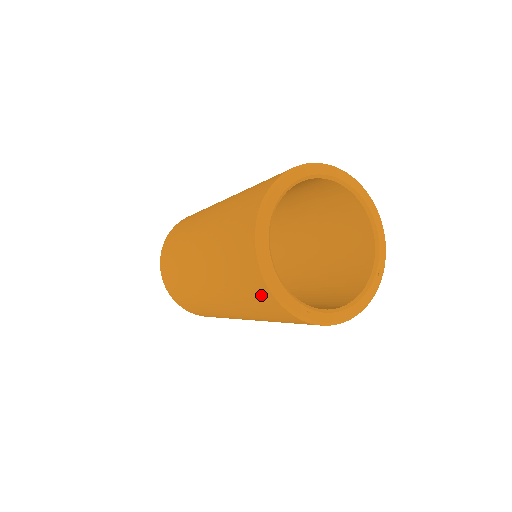
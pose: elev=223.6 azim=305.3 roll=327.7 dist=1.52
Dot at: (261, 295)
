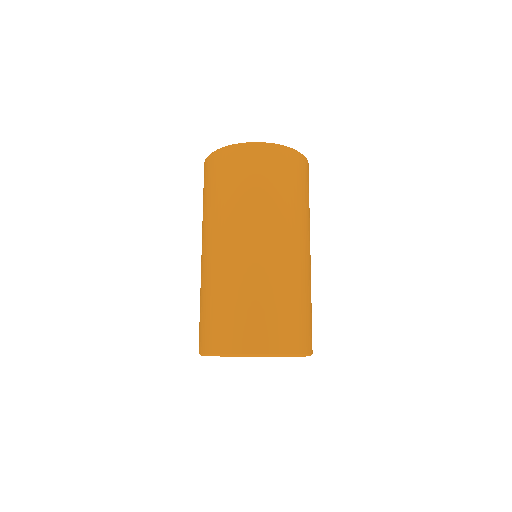
Dot at: occluded
